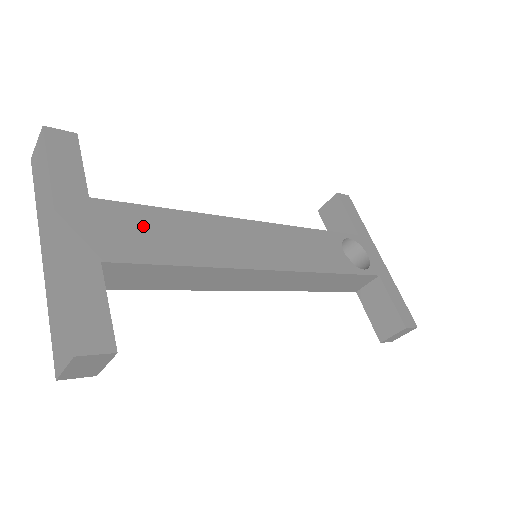
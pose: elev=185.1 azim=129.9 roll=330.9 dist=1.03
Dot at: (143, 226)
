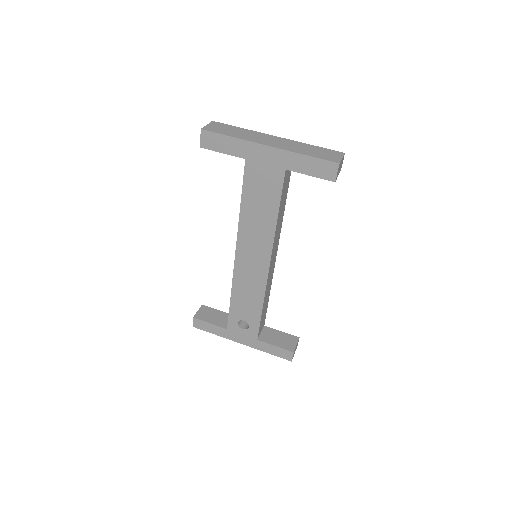
Dot at: occluded
